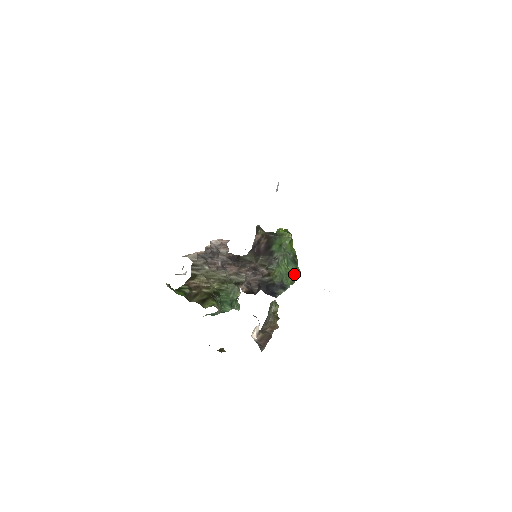
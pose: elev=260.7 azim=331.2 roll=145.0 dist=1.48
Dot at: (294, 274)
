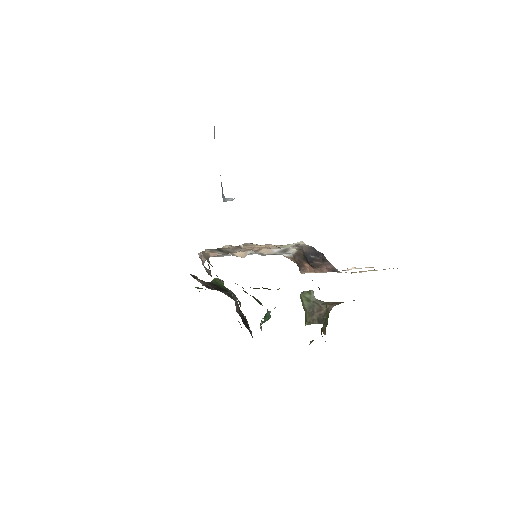
Dot at: occluded
